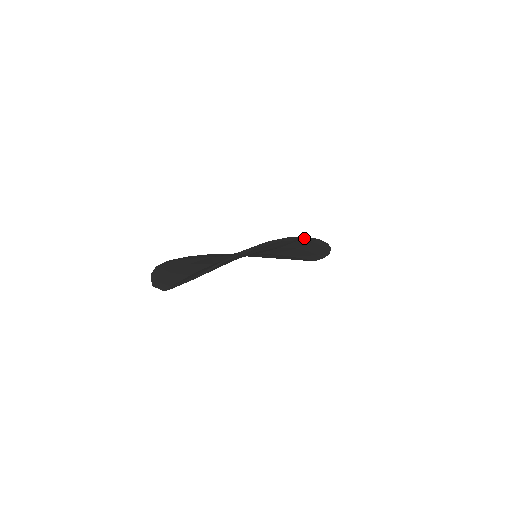
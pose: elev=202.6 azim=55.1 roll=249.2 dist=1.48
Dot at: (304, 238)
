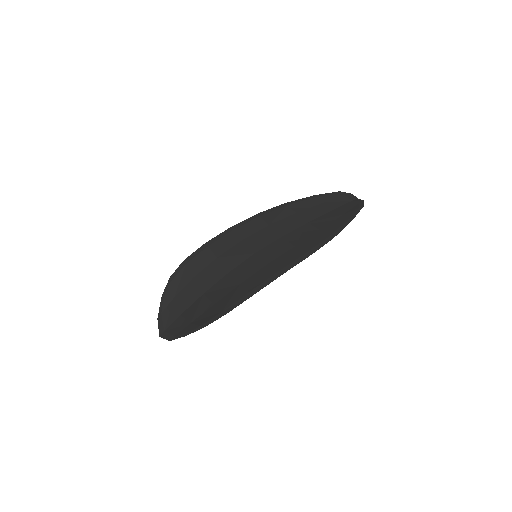
Dot at: (283, 271)
